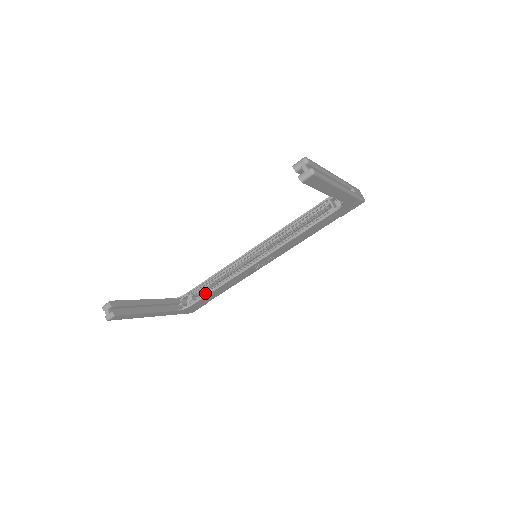
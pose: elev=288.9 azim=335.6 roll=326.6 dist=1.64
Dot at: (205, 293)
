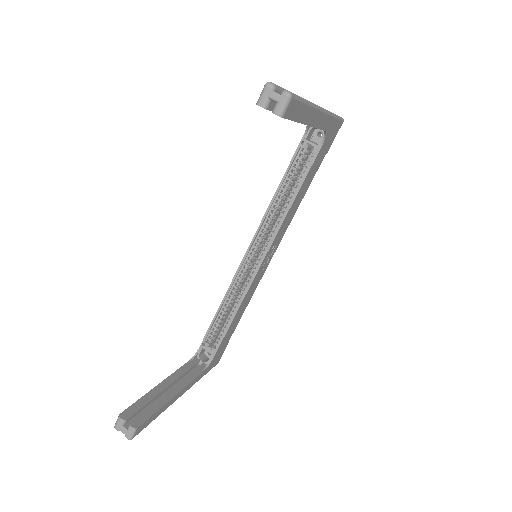
Dot at: (221, 333)
